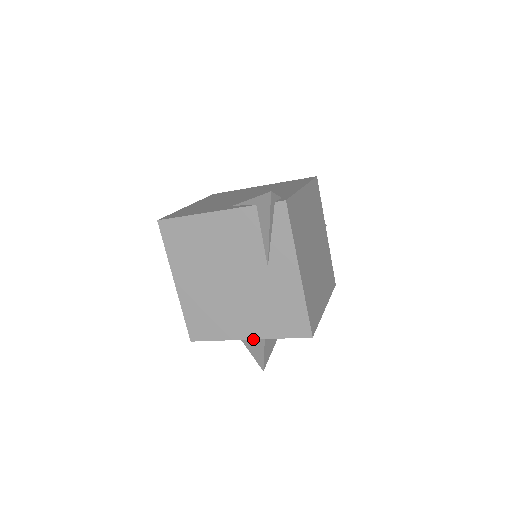
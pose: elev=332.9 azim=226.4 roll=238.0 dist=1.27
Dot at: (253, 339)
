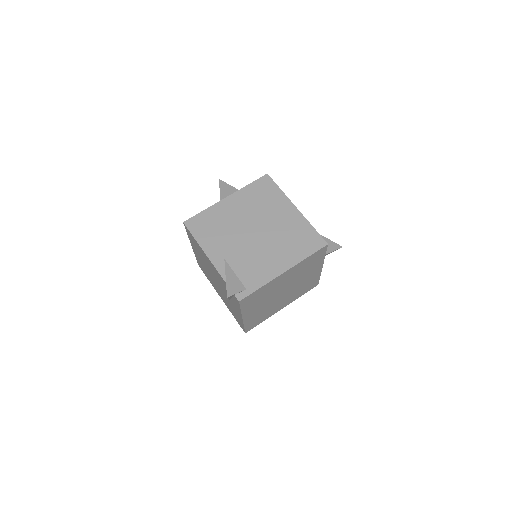
Dot at: (223, 301)
